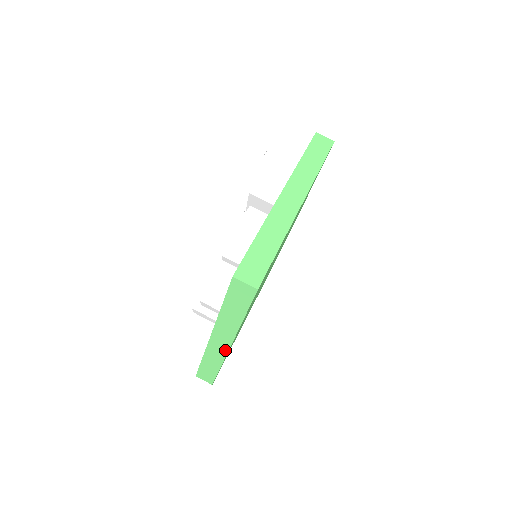
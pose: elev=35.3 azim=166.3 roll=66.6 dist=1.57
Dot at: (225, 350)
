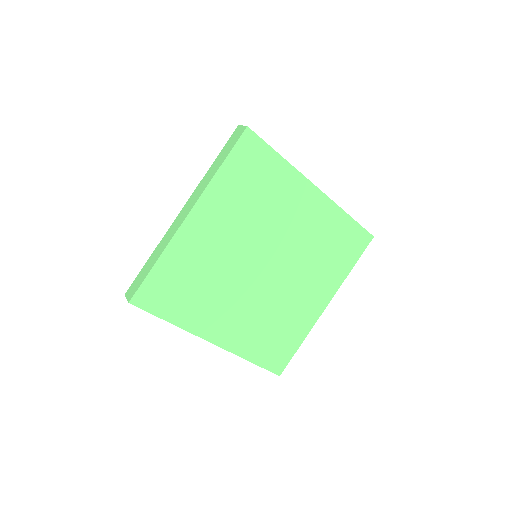
Dot at: (220, 346)
